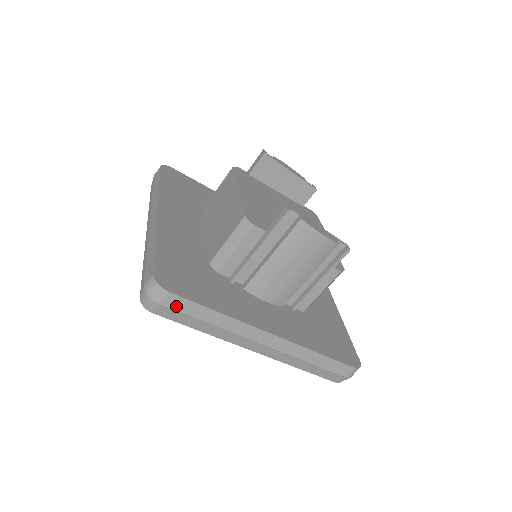
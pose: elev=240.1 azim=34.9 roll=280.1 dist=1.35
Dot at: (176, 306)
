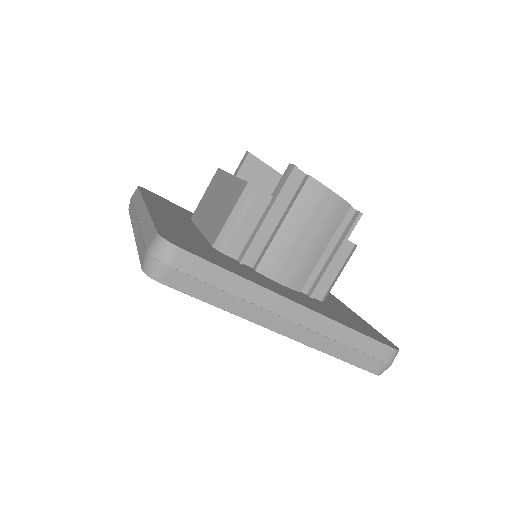
Dot at: (188, 268)
